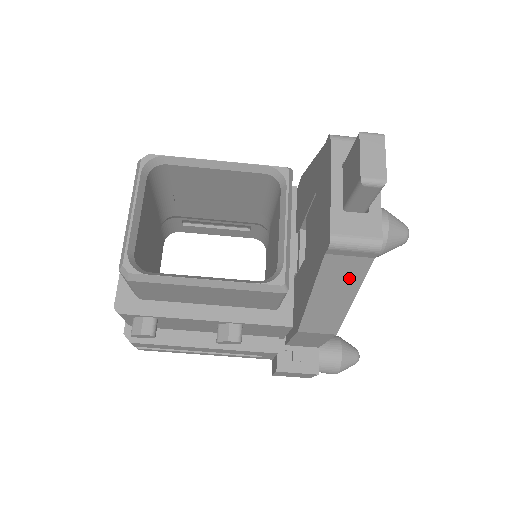
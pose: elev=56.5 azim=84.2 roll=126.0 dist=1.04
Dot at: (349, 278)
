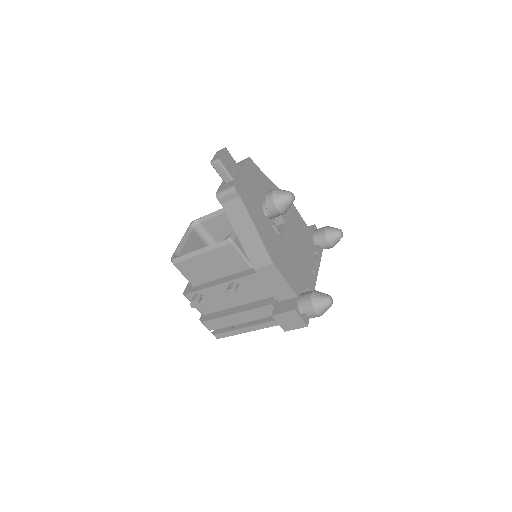
Dot at: (242, 215)
